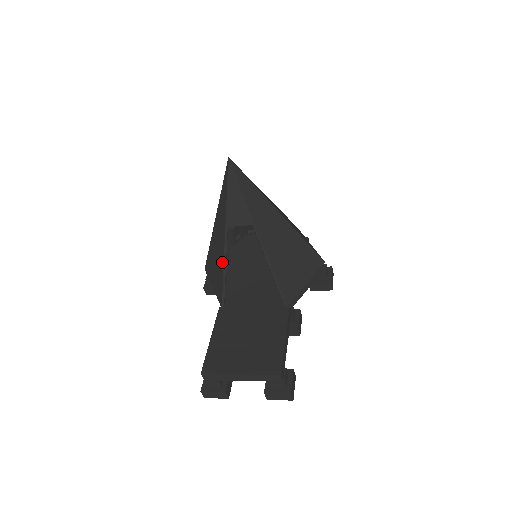
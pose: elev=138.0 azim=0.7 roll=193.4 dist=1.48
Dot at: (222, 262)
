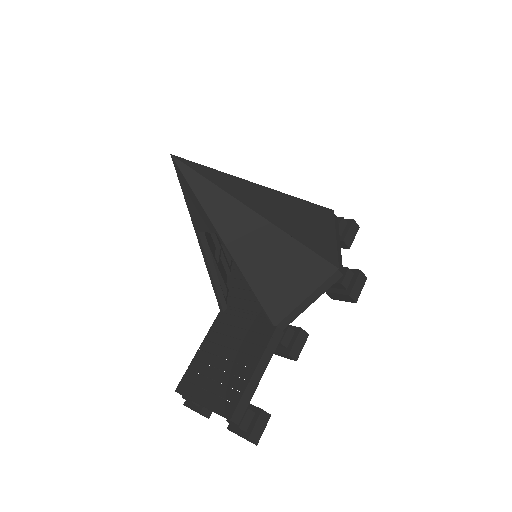
Dot at: occluded
